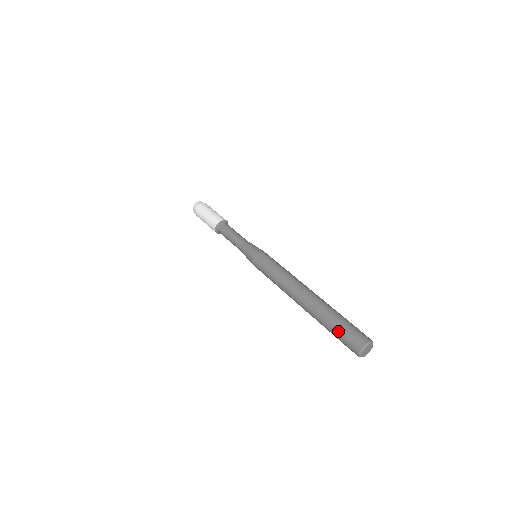
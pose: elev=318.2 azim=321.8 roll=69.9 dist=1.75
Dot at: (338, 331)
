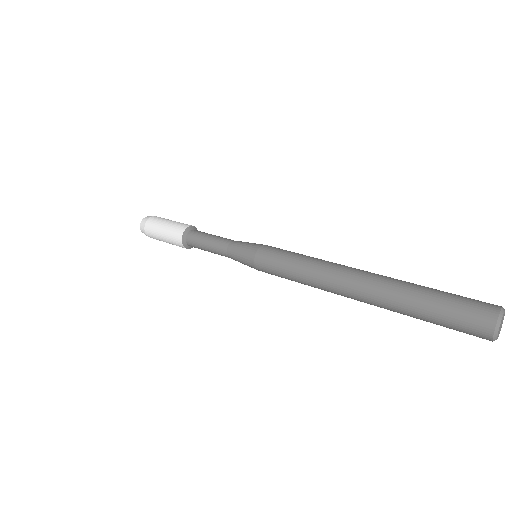
Dot at: (439, 321)
